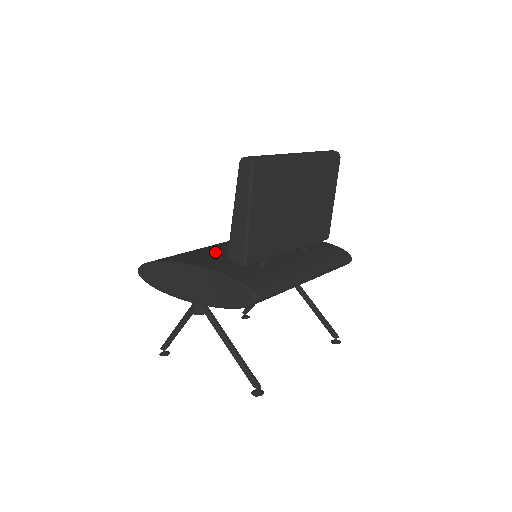
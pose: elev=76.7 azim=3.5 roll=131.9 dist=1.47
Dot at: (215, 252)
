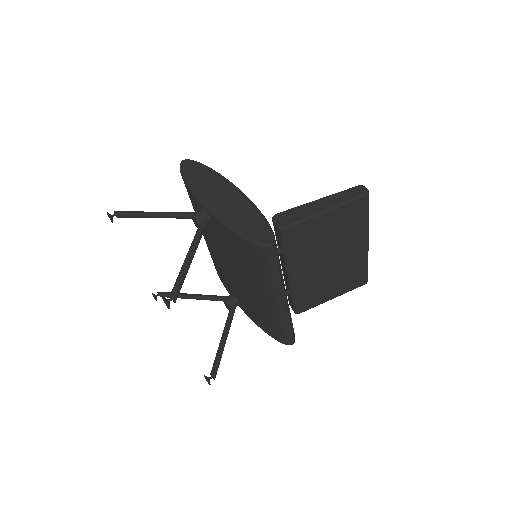
Dot at: occluded
